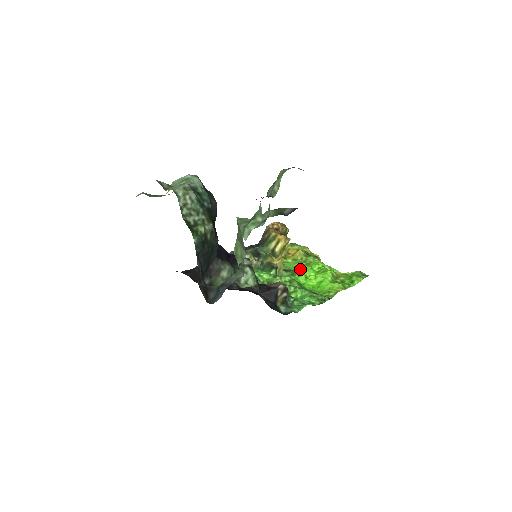
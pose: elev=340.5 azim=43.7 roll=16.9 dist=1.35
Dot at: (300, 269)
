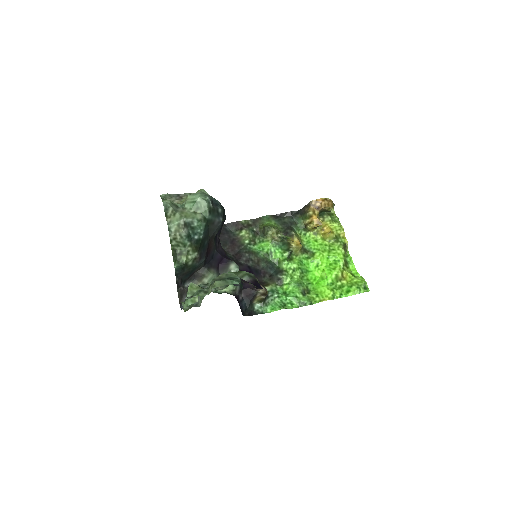
Dot at: (318, 254)
